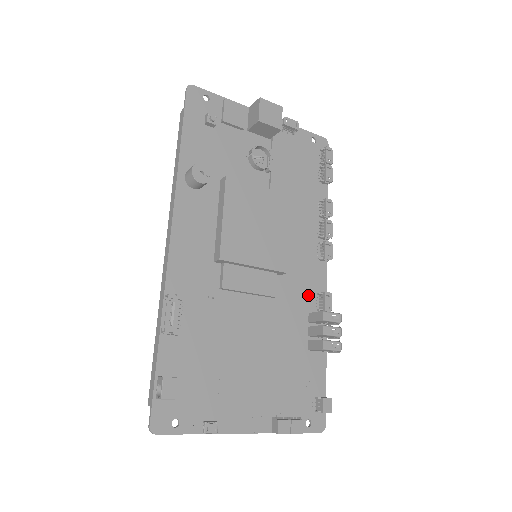
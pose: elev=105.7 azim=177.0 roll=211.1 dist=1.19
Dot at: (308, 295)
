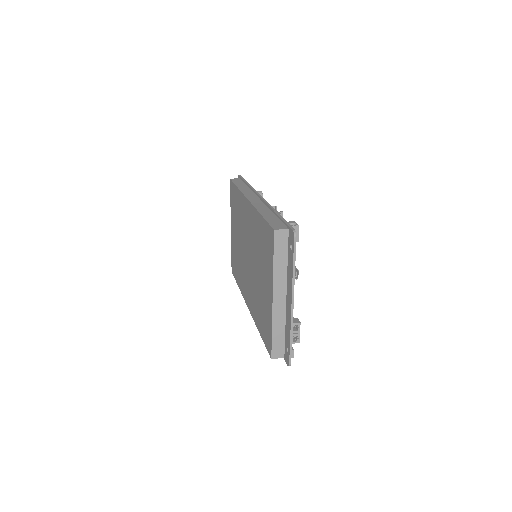
Dot at: occluded
